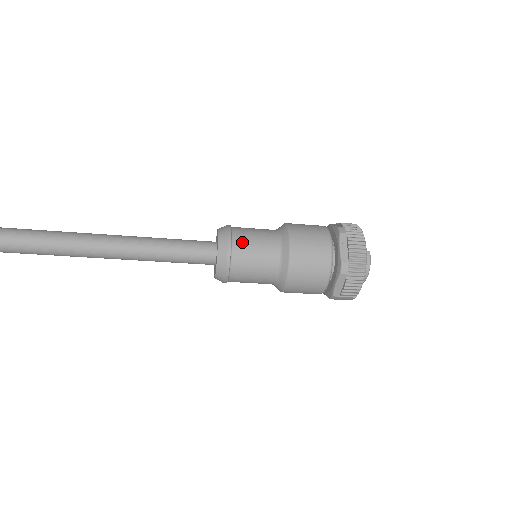
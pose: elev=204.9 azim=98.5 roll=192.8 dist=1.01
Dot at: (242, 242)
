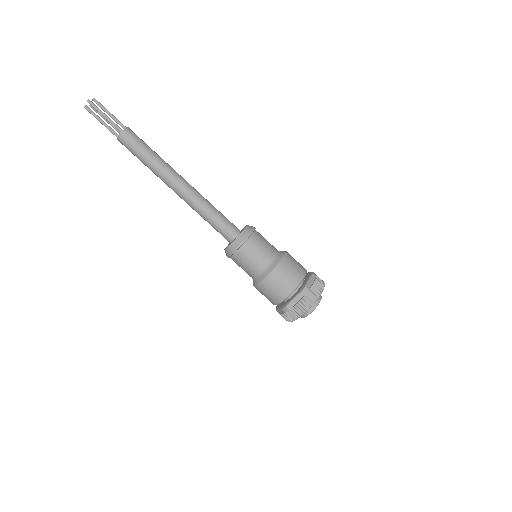
Dot at: occluded
